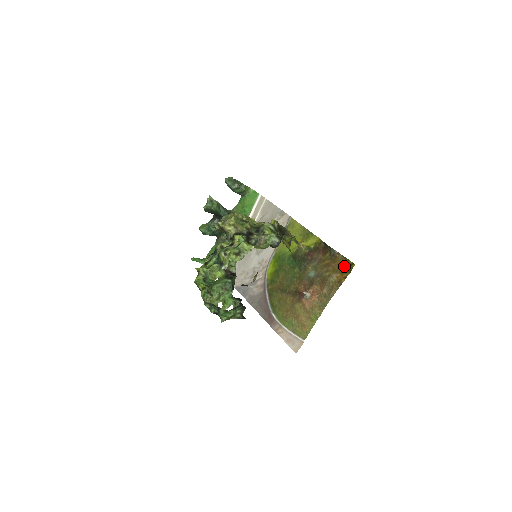
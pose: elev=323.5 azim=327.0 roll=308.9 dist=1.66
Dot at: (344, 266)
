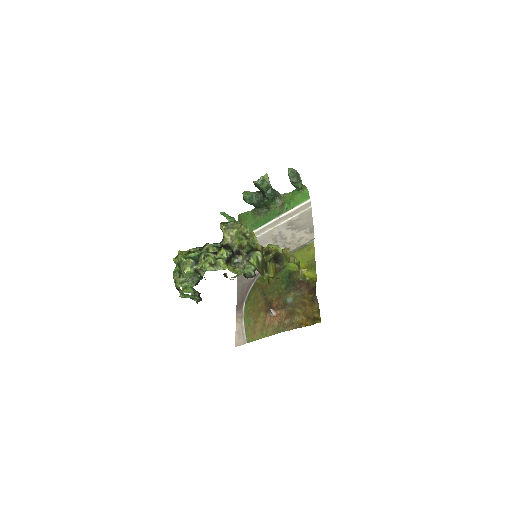
Dot at: (313, 316)
